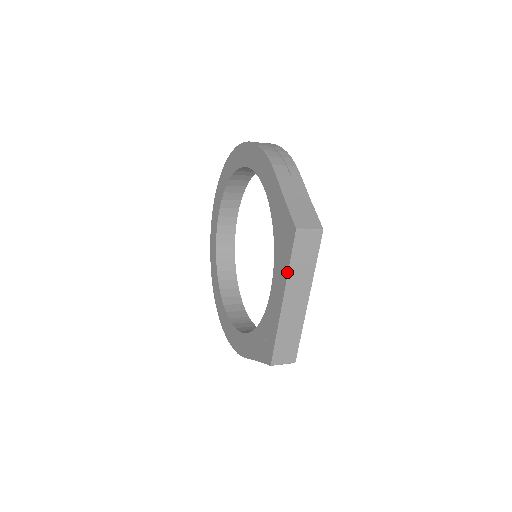
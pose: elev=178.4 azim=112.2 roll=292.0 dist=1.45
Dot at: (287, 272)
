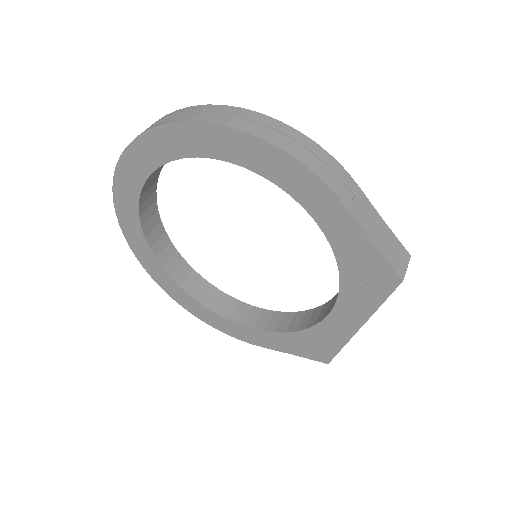
Dot at: (375, 310)
